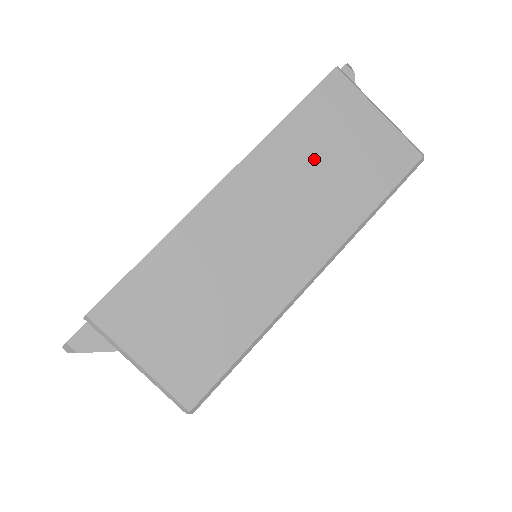
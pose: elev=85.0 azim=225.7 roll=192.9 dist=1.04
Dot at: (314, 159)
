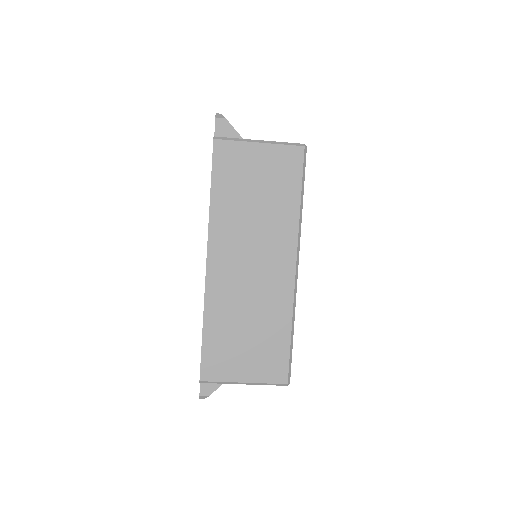
Dot at: (245, 204)
